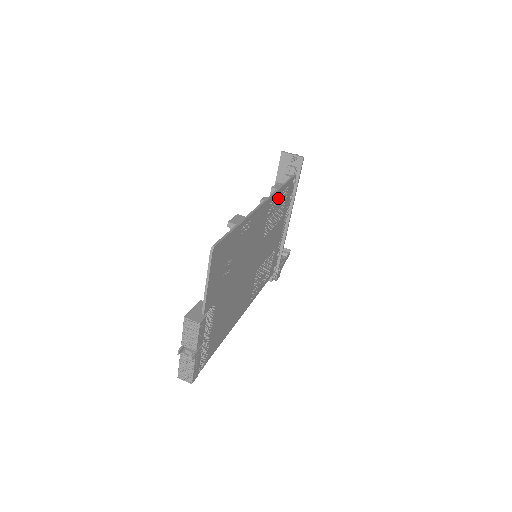
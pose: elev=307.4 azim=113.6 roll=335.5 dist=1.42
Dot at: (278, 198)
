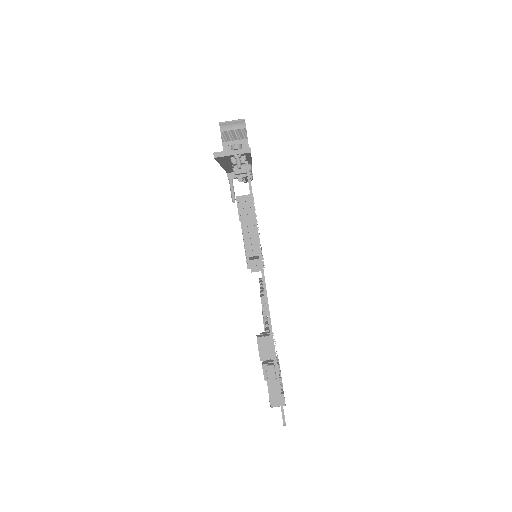
Dot at: occluded
